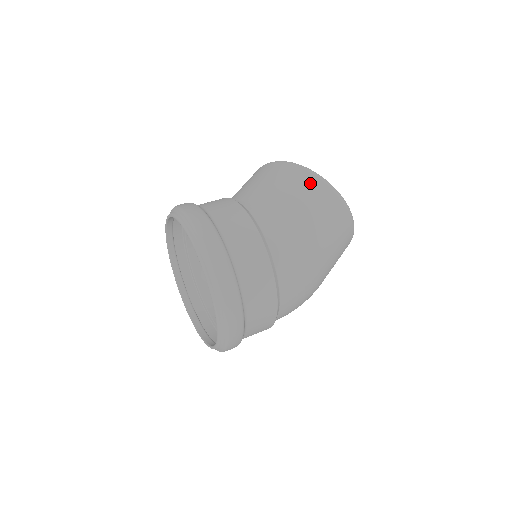
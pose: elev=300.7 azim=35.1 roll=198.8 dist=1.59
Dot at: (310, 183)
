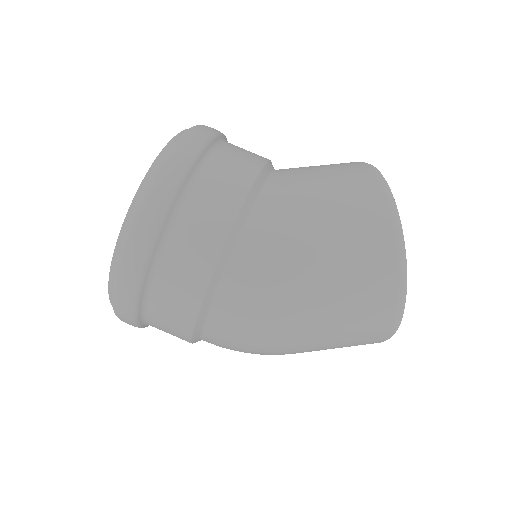
Dot at: (374, 215)
